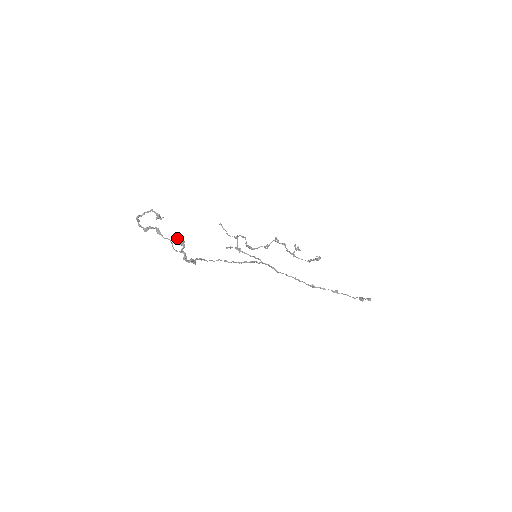
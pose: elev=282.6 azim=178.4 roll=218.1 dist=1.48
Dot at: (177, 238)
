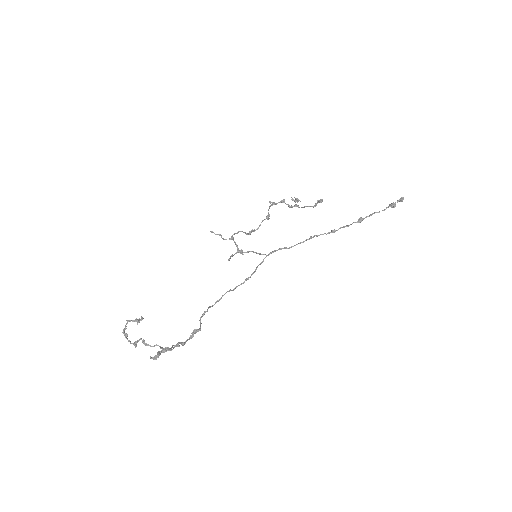
Dot at: (157, 352)
